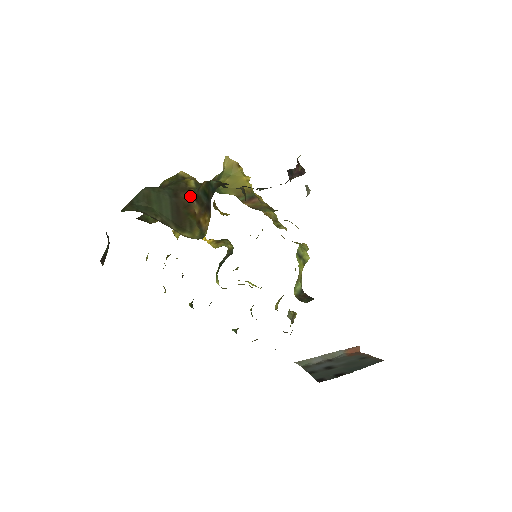
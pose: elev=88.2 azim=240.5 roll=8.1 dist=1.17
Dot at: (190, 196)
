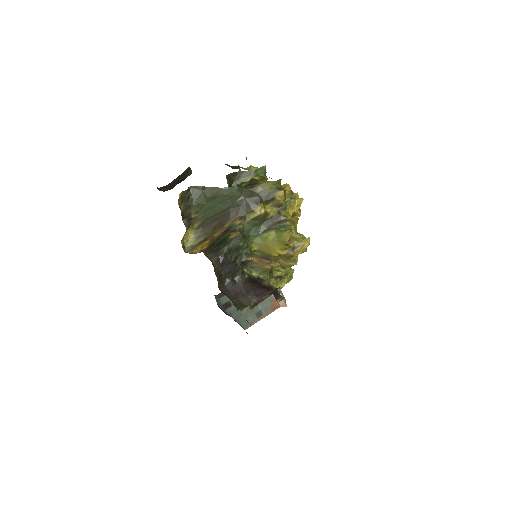
Dot at: (231, 223)
